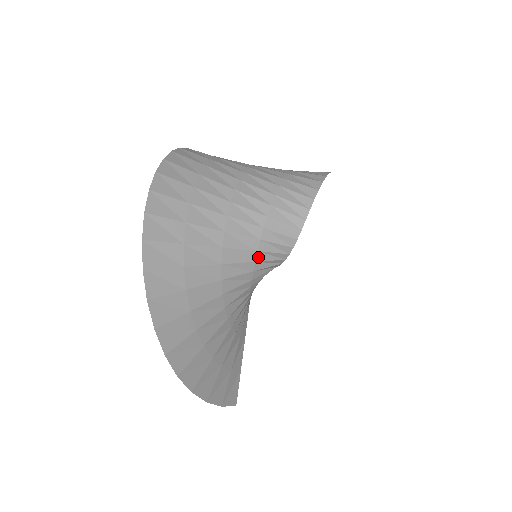
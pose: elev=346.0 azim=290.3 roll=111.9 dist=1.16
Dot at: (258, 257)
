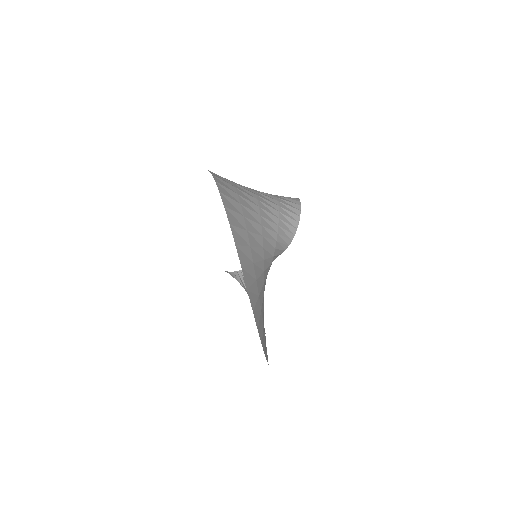
Dot at: (278, 238)
